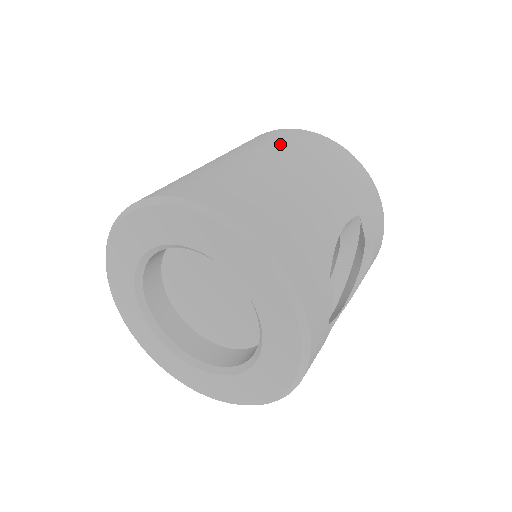
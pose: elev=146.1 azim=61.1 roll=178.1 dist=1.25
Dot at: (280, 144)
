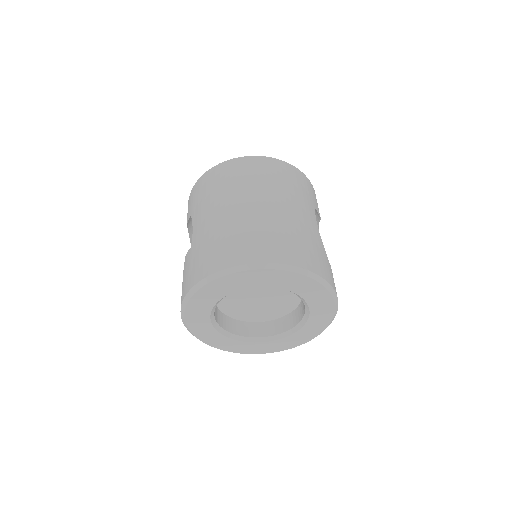
Dot at: (252, 181)
